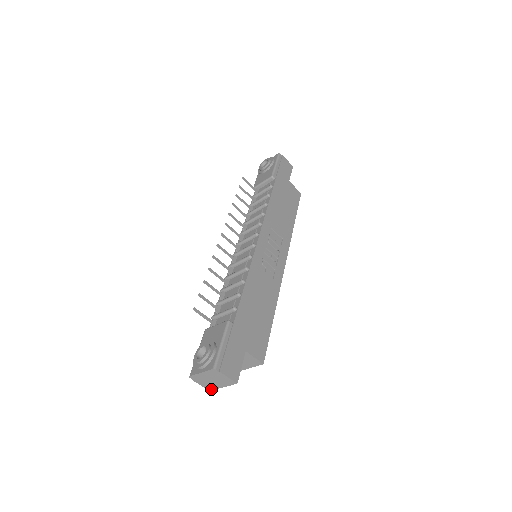
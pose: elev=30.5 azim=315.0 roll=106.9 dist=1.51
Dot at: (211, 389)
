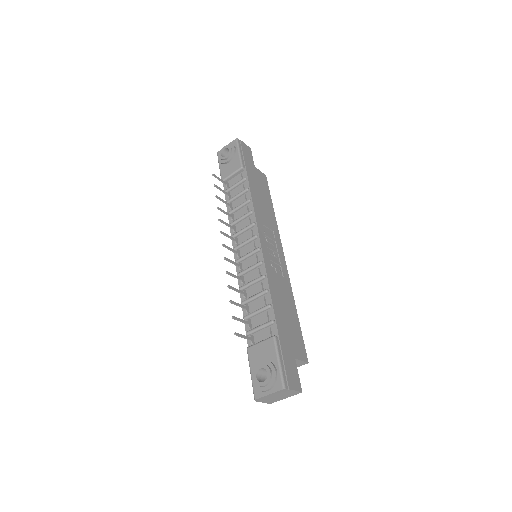
Dot at: (273, 402)
